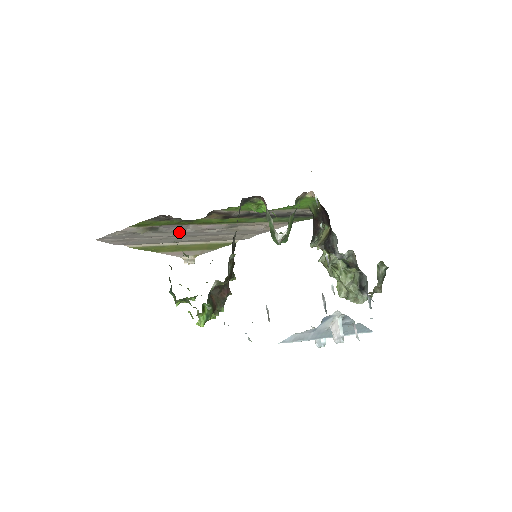
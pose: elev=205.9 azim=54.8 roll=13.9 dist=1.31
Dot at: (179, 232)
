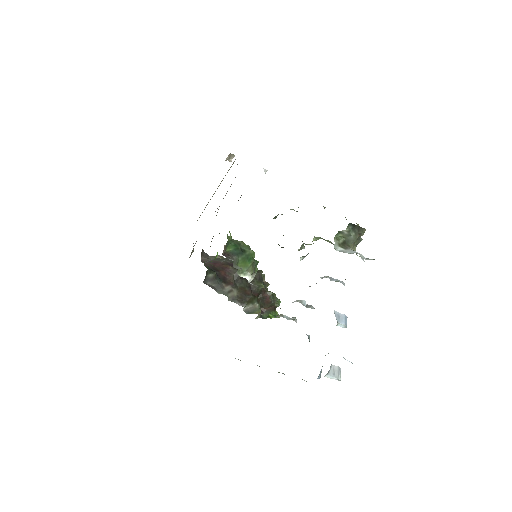
Dot at: occluded
